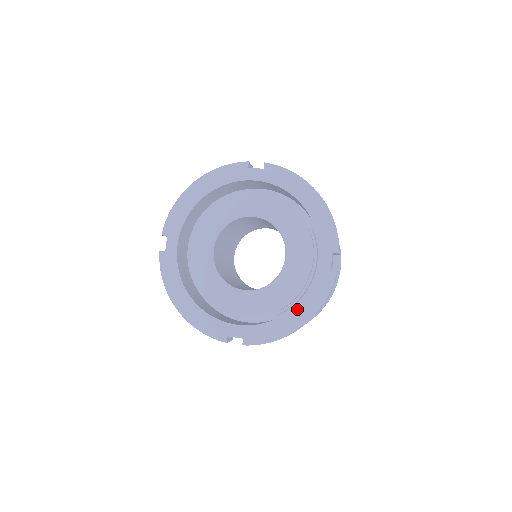
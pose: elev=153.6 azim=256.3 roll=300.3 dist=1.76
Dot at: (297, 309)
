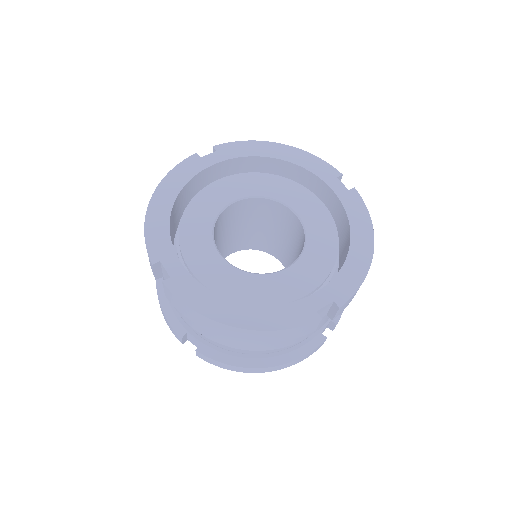
Dot at: (355, 238)
